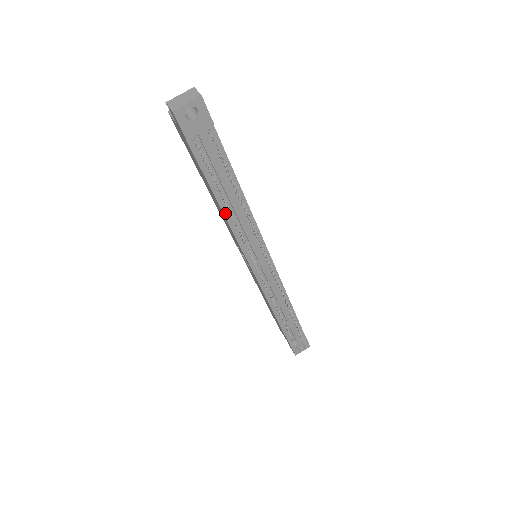
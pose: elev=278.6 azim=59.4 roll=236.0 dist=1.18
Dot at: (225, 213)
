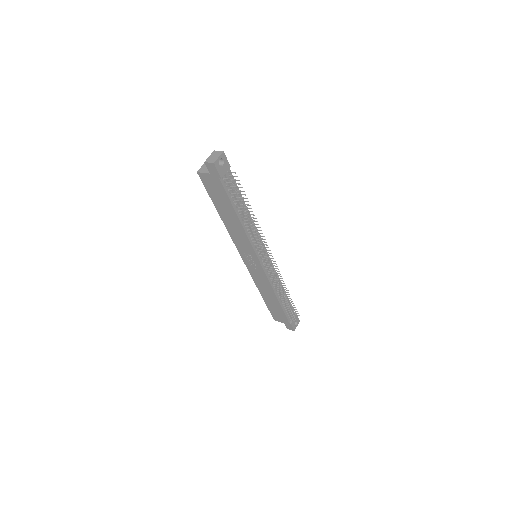
Dot at: (242, 223)
